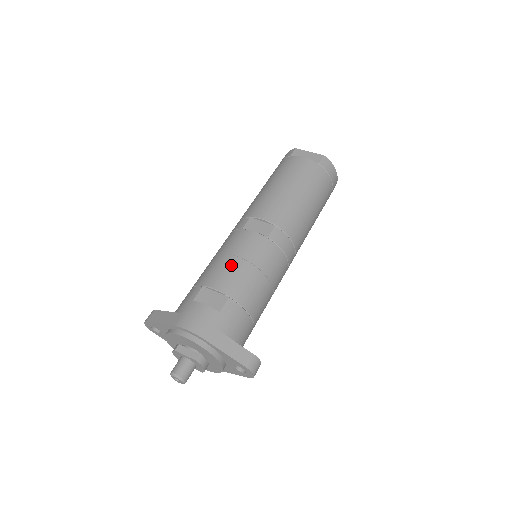
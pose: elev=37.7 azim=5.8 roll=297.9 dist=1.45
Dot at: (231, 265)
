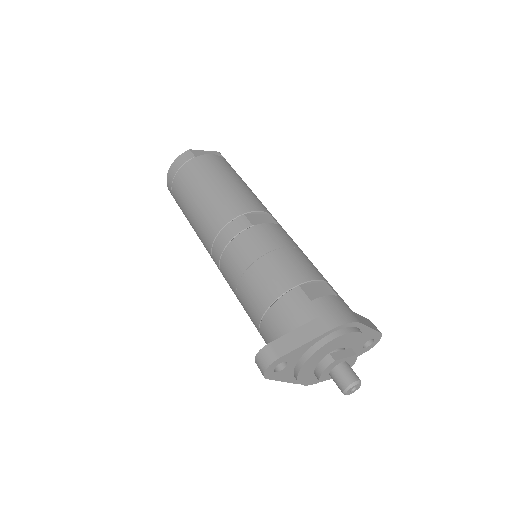
Dot at: (294, 256)
